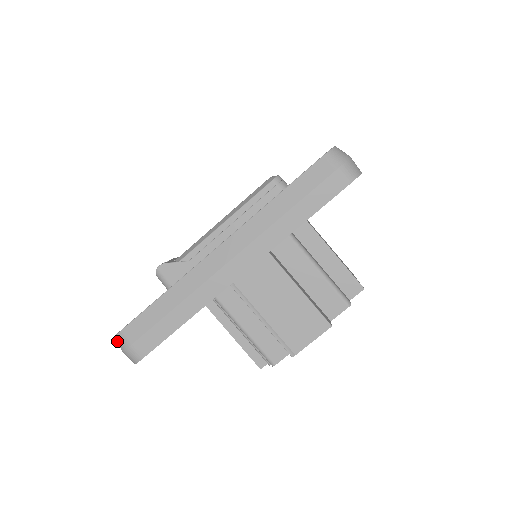
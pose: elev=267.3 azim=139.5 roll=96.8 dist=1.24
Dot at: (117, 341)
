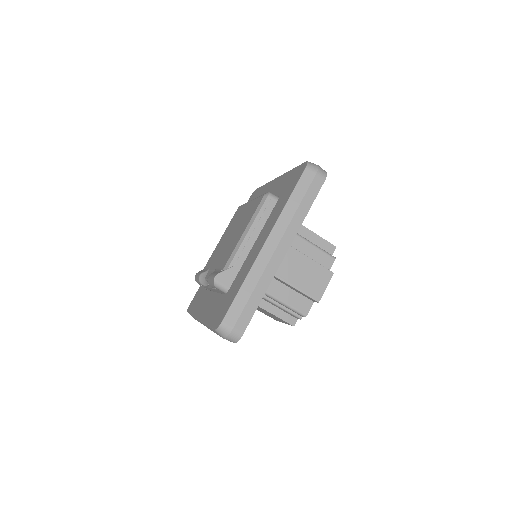
Dot at: (220, 331)
